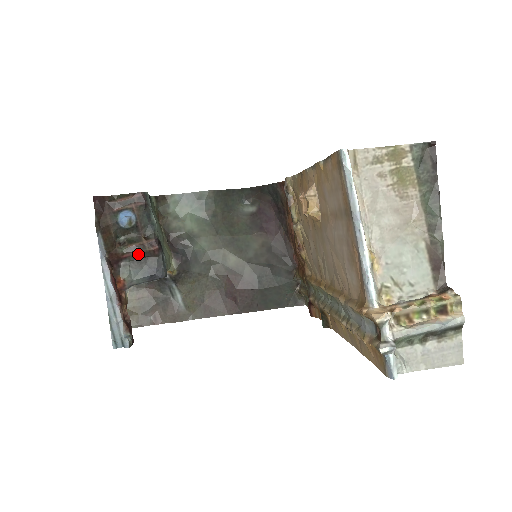
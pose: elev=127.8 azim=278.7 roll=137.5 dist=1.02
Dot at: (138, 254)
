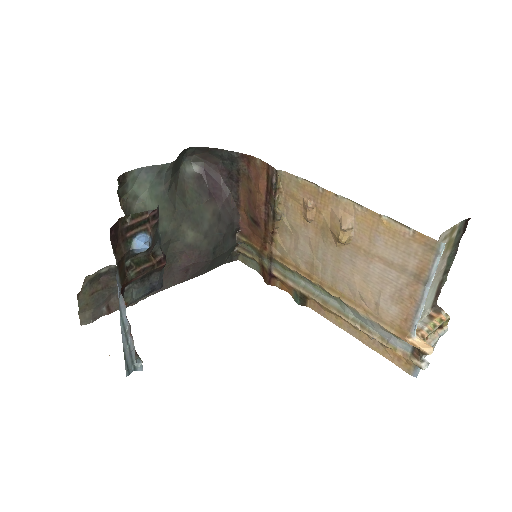
Dot at: (145, 274)
